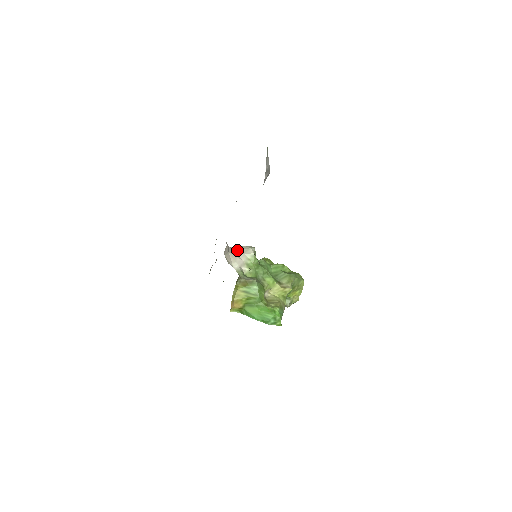
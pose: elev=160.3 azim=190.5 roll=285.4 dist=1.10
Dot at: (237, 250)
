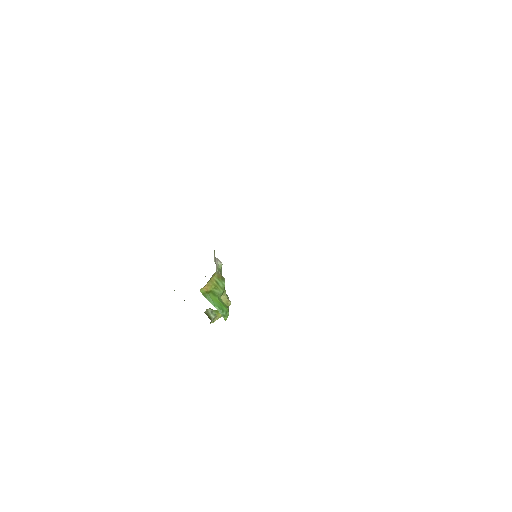
Dot at: occluded
